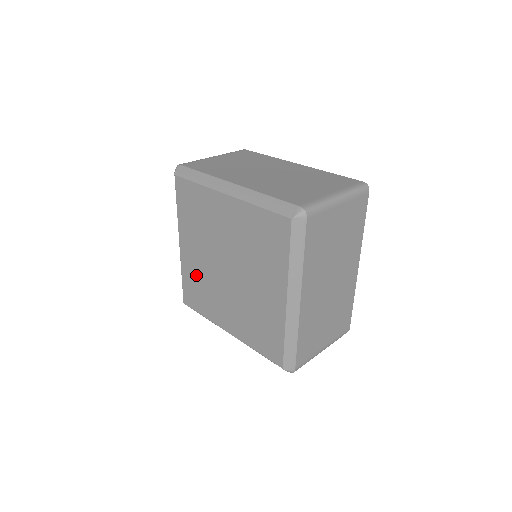
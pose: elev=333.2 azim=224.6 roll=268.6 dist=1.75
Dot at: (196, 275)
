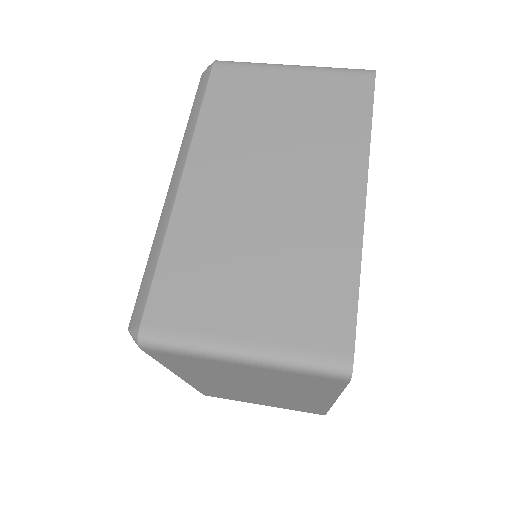
Dot at: occluded
